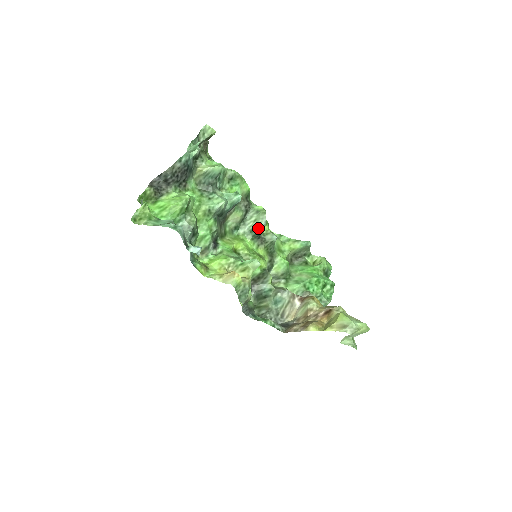
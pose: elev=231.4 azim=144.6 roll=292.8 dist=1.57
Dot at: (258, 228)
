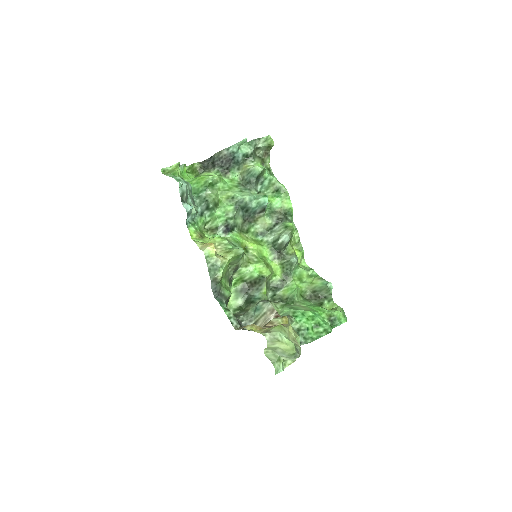
Dot at: (278, 240)
